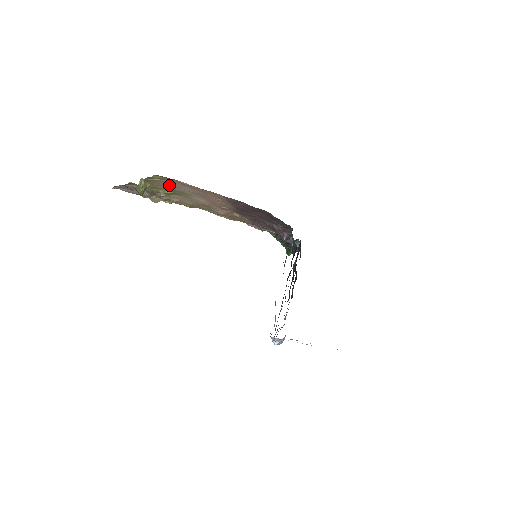
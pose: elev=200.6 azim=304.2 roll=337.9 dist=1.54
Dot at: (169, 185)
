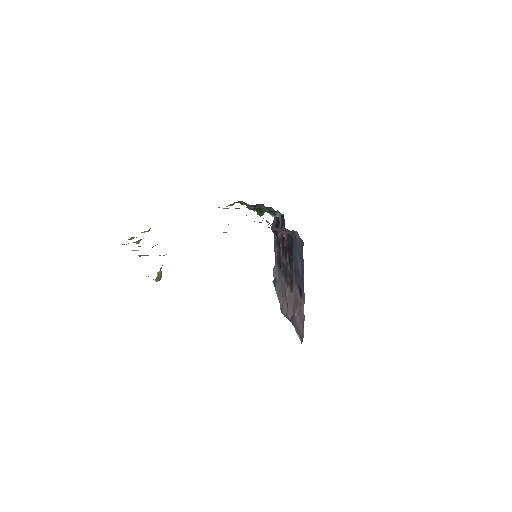
Dot at: occluded
